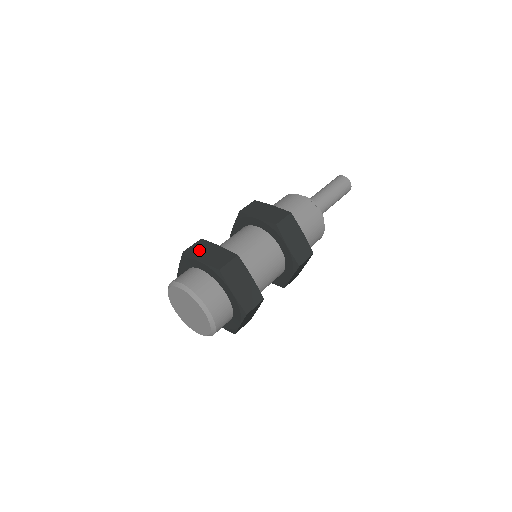
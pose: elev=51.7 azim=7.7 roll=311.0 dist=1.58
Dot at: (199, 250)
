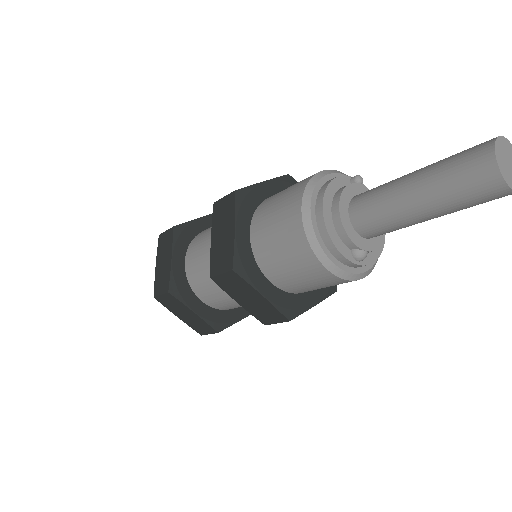
Dot at: (163, 247)
